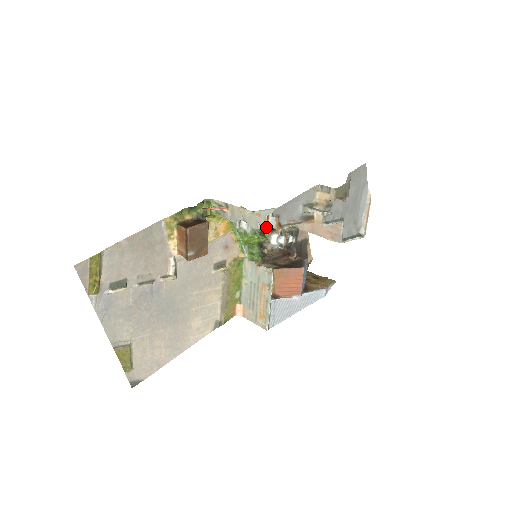
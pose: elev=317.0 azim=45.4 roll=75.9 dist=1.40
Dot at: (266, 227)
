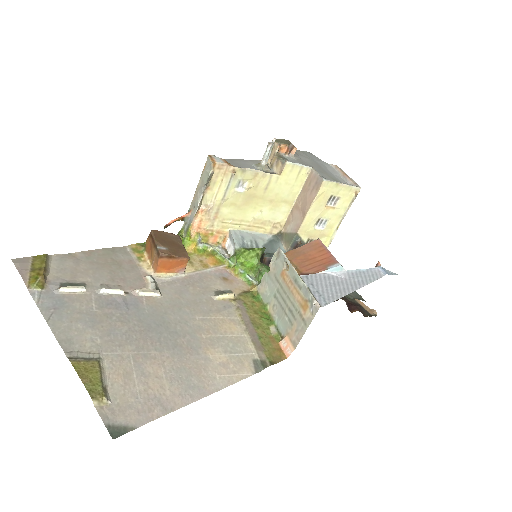
Dot at: (212, 162)
